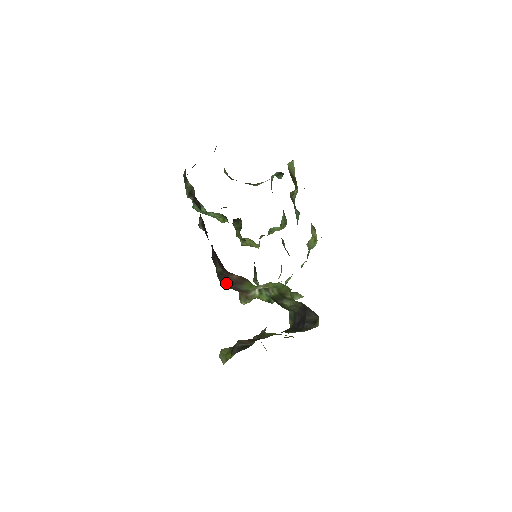
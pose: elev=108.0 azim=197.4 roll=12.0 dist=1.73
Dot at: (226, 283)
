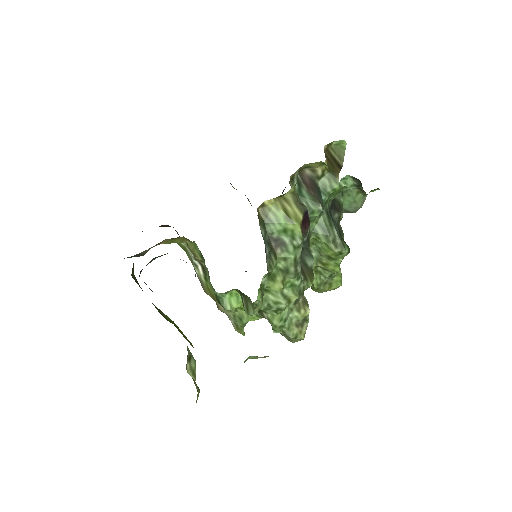
Dot at: occluded
